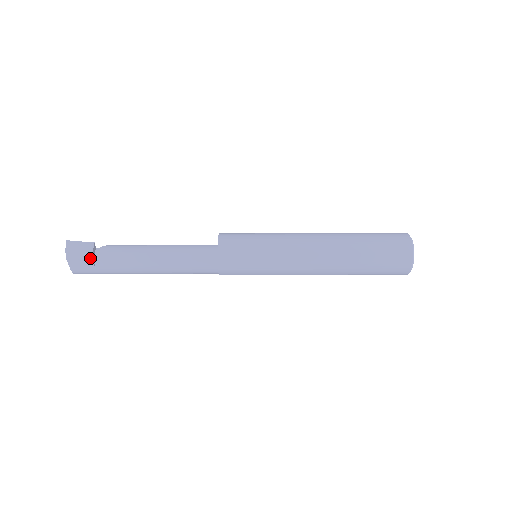
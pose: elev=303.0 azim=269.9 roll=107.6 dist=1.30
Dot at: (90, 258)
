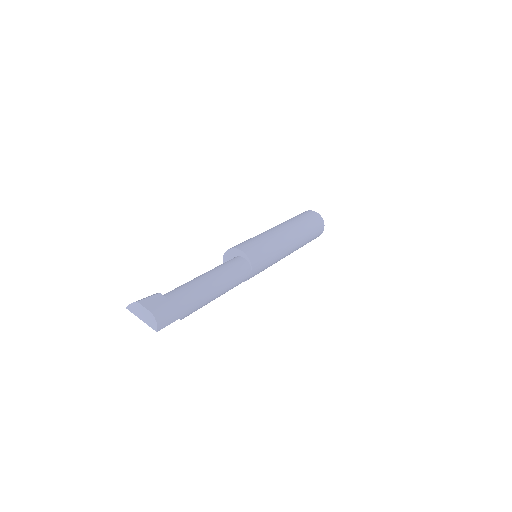
Dot at: (157, 294)
